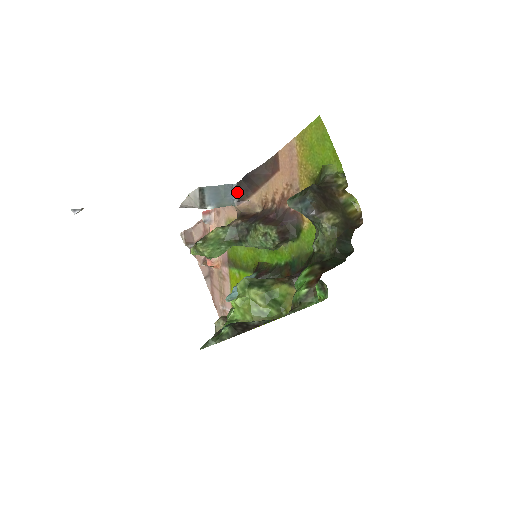
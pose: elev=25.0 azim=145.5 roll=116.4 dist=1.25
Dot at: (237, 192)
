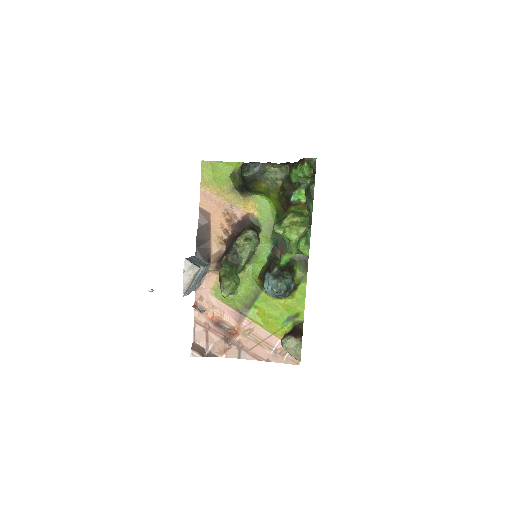
Dot at: (201, 258)
